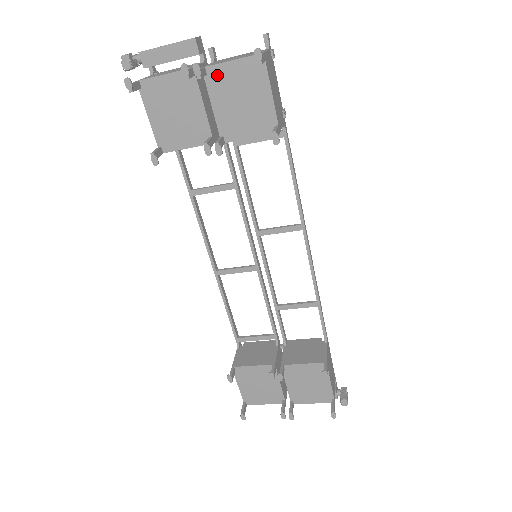
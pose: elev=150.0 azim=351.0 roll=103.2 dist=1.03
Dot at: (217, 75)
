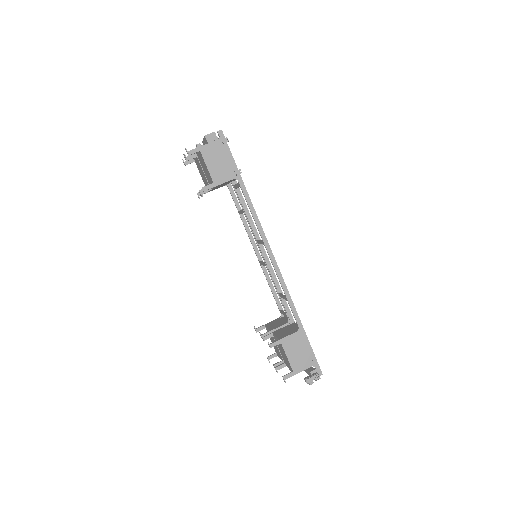
Dot at: (199, 157)
